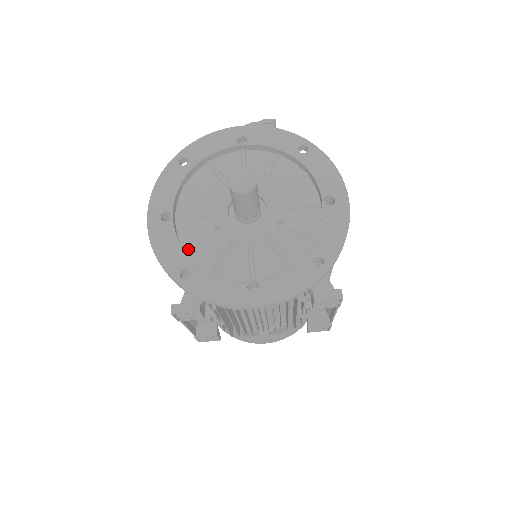
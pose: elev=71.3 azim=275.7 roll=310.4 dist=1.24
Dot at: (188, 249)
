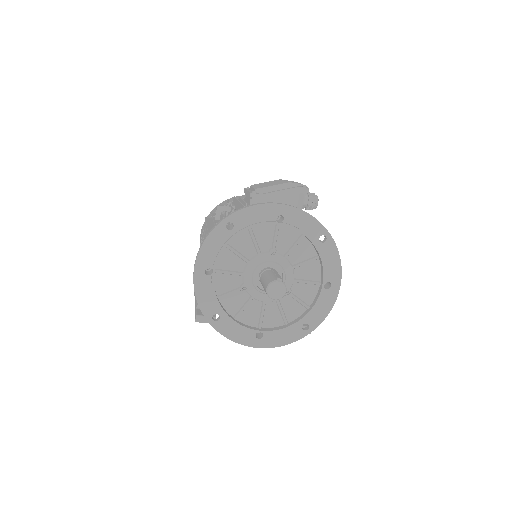
Dot at: (220, 298)
